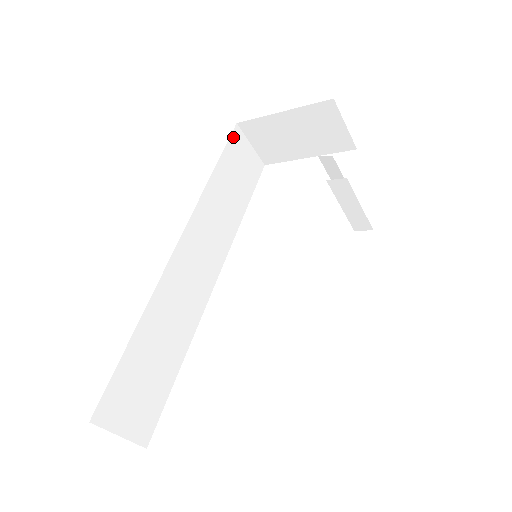
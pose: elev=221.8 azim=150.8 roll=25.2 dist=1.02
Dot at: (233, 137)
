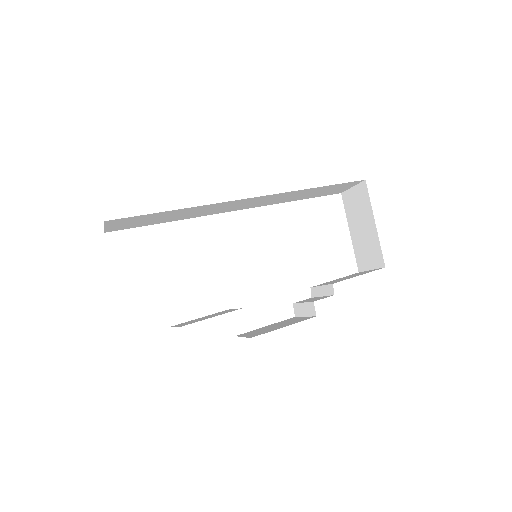
Dot at: (352, 182)
